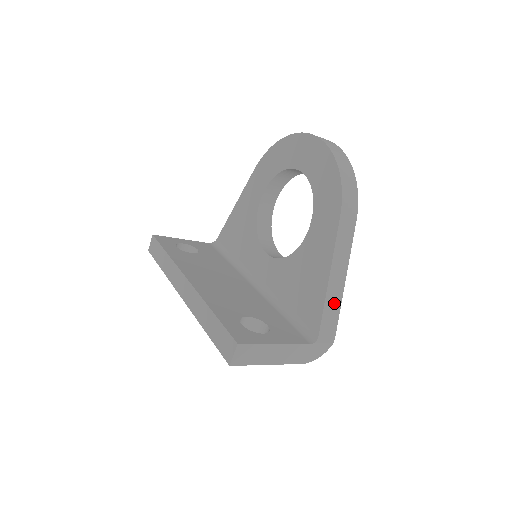
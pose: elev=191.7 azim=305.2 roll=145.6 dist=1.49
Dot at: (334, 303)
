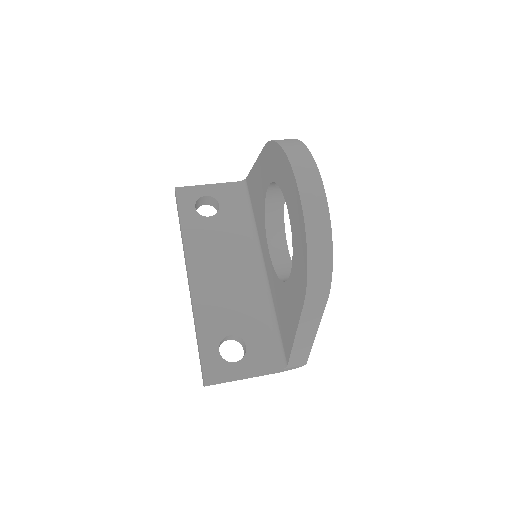
Dot at: (303, 348)
